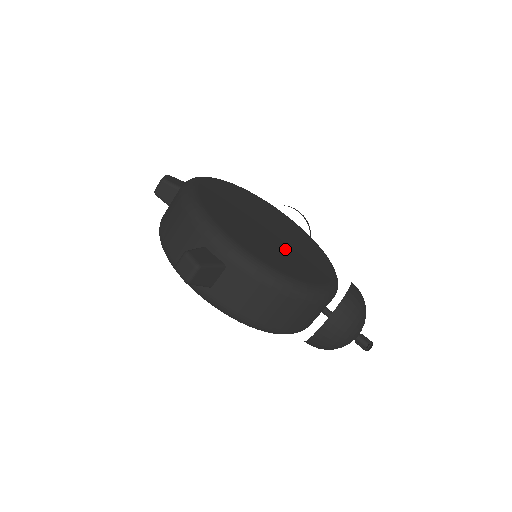
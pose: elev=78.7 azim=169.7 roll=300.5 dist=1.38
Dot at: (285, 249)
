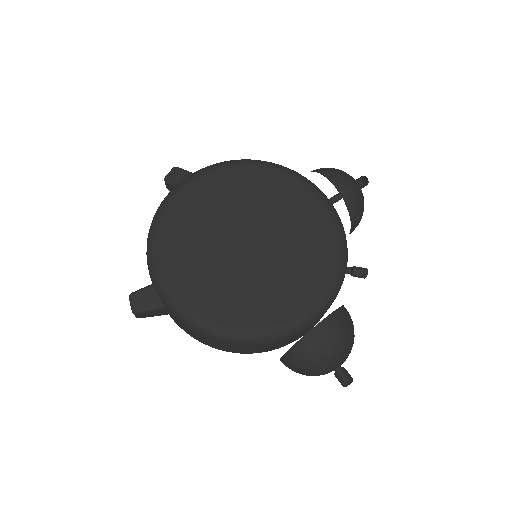
Dot at: (251, 274)
